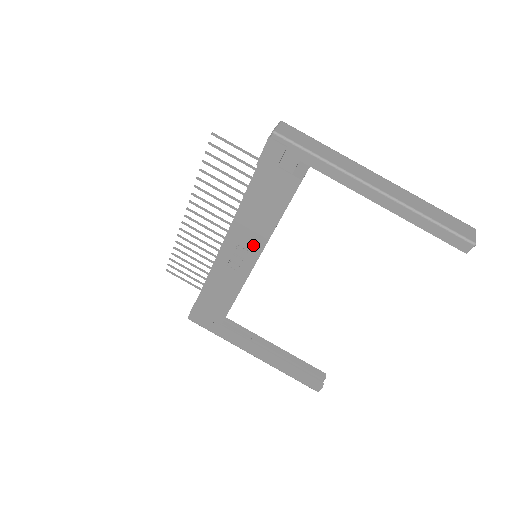
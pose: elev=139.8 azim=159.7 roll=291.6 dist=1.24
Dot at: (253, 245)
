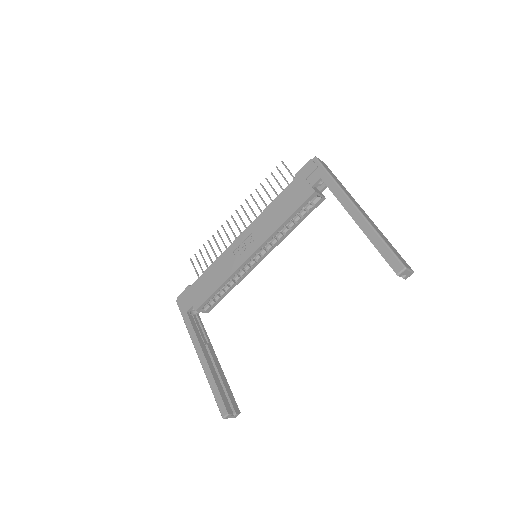
Dot at: (260, 237)
